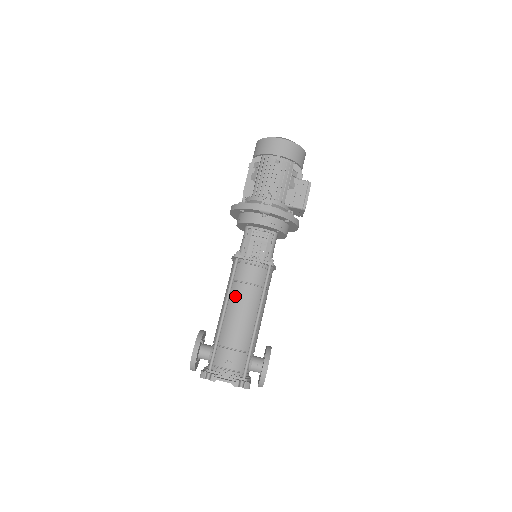
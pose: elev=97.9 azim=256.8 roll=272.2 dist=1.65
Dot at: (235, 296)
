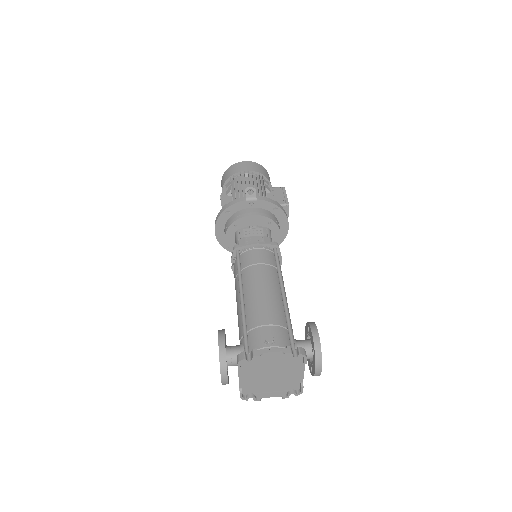
Dot at: (249, 279)
